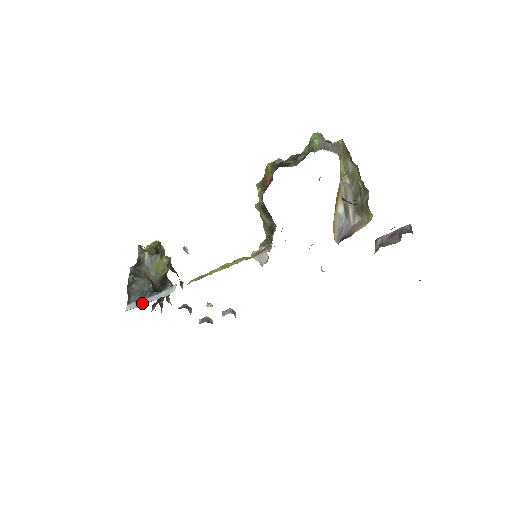
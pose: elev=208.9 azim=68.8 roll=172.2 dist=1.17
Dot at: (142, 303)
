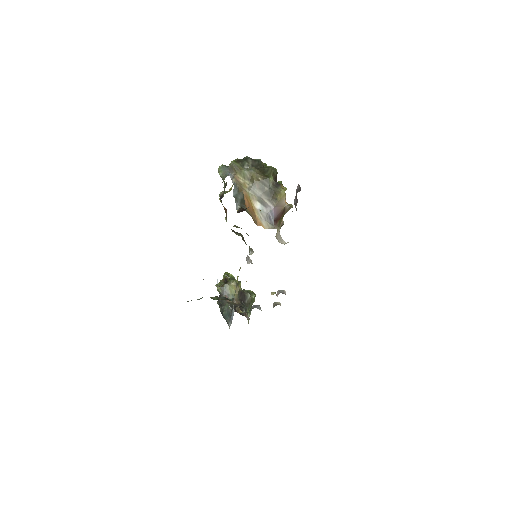
Dot at: (231, 321)
